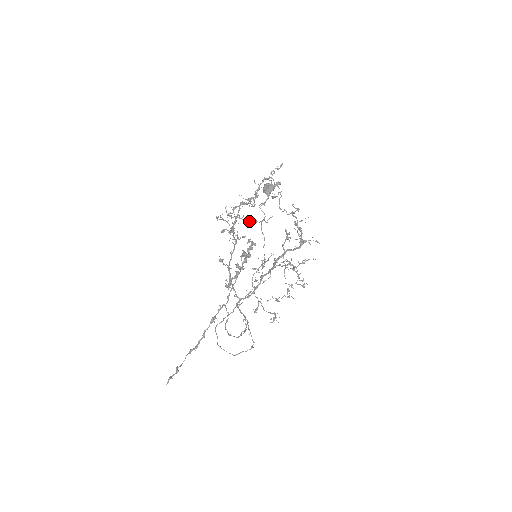
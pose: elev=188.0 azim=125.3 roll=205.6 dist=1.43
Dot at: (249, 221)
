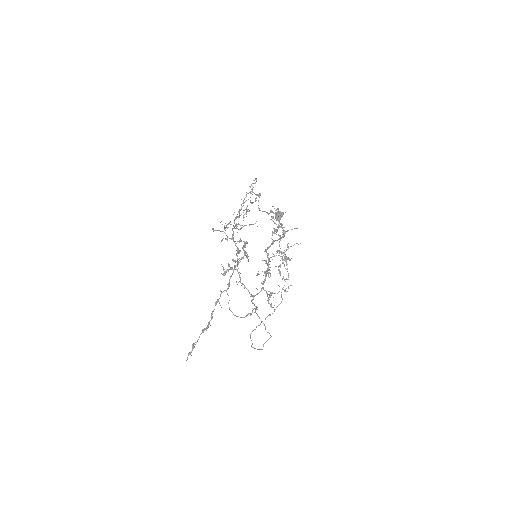
Dot at: occluded
